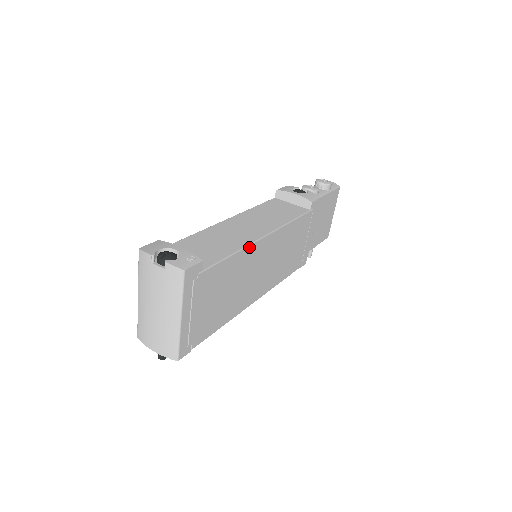
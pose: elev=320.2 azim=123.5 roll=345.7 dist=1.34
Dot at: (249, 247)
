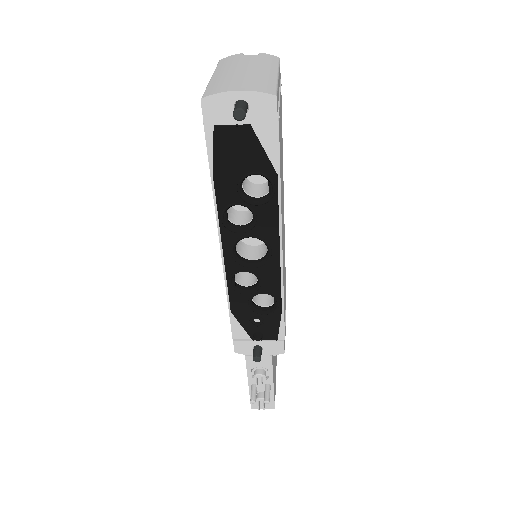
Dot at: occluded
